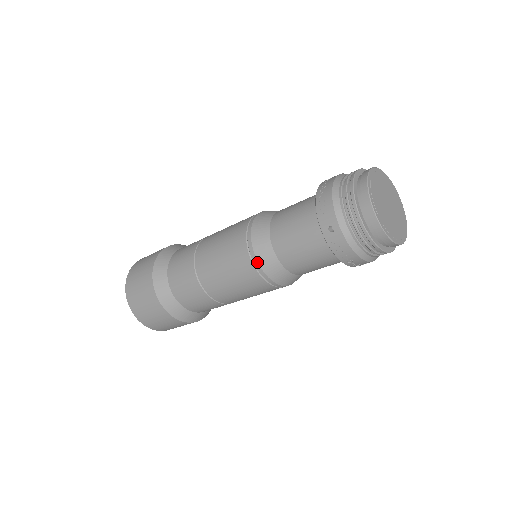
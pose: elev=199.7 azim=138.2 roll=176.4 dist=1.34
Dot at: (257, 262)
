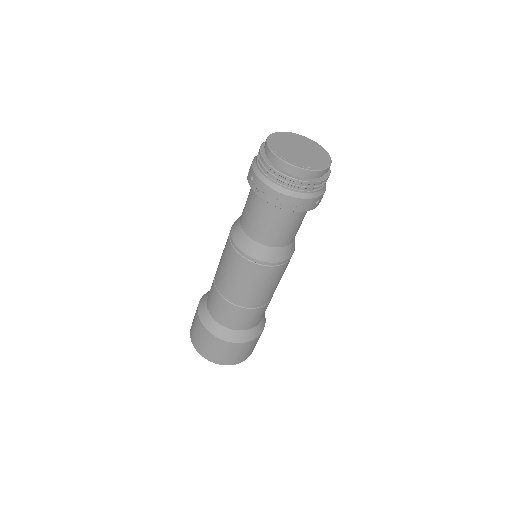
Dot at: (233, 242)
